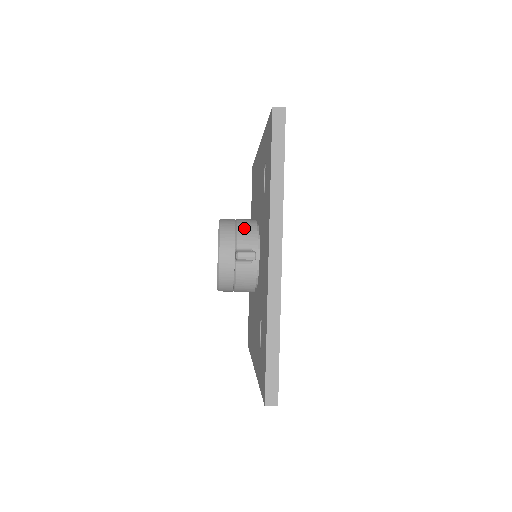
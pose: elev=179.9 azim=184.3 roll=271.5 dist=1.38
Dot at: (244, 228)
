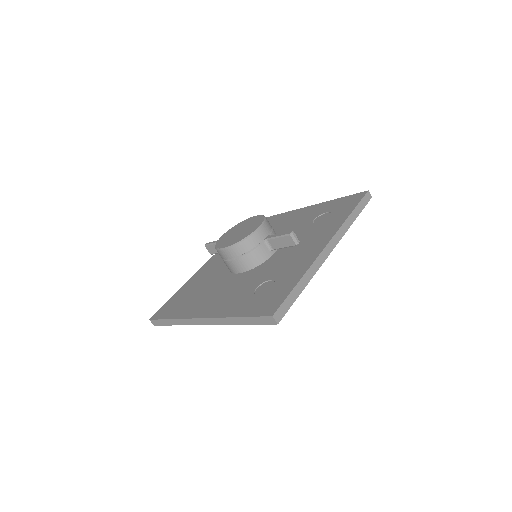
Dot at: occluded
